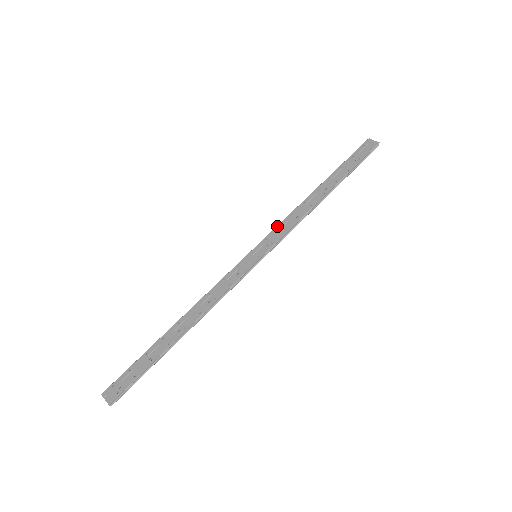
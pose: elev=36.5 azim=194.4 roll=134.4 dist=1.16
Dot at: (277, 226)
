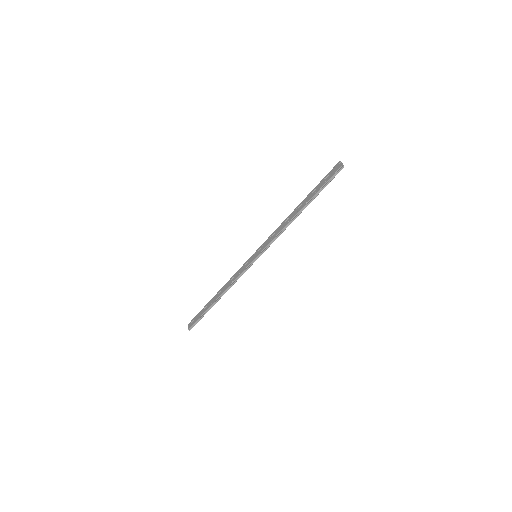
Dot at: (270, 236)
